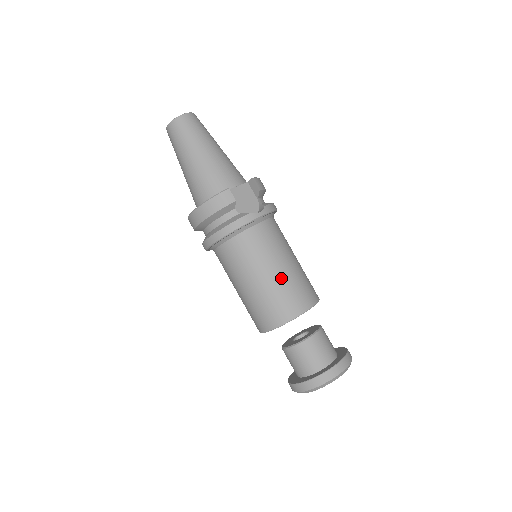
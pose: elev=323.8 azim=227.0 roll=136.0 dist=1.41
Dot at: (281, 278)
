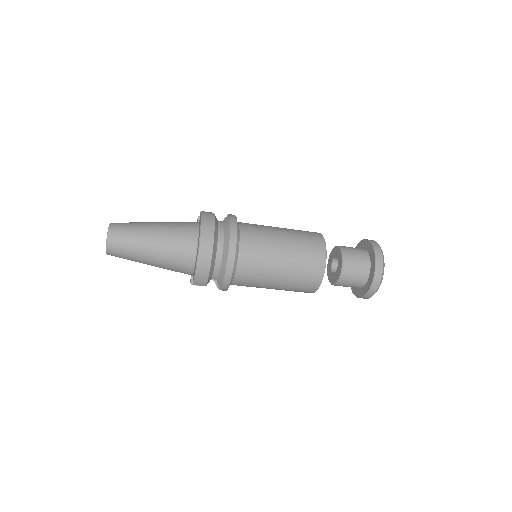
Dot at: (287, 229)
